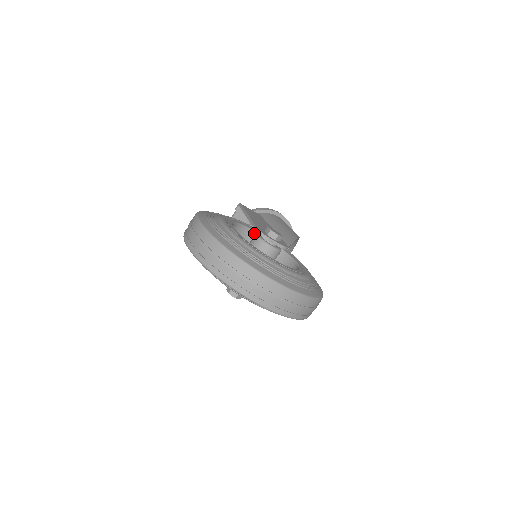
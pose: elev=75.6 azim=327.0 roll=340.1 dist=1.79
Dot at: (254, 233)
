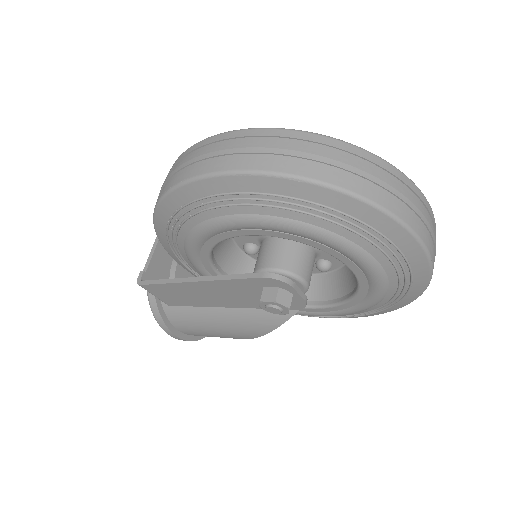
Dot at: occluded
